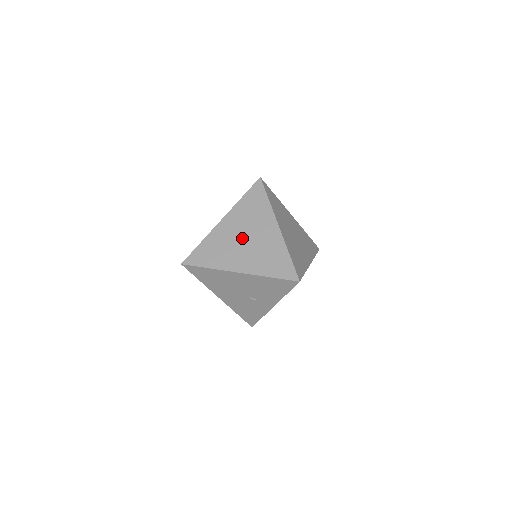
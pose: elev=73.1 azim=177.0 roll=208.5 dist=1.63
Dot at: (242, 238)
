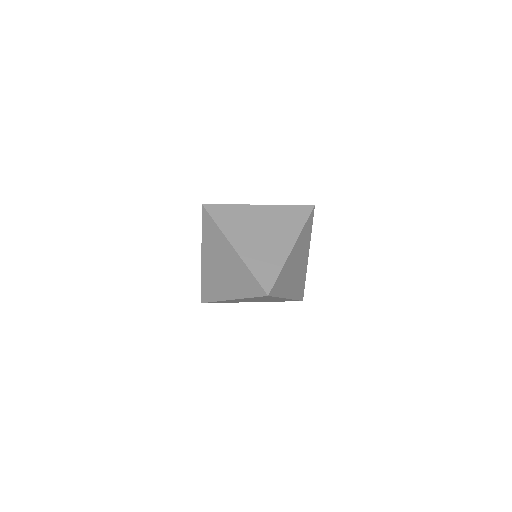
Dot at: (219, 268)
